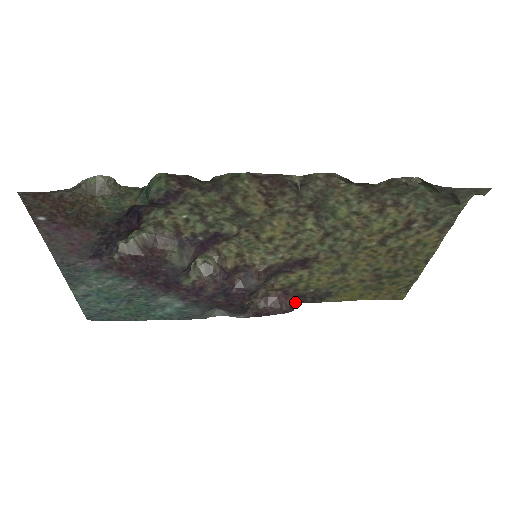
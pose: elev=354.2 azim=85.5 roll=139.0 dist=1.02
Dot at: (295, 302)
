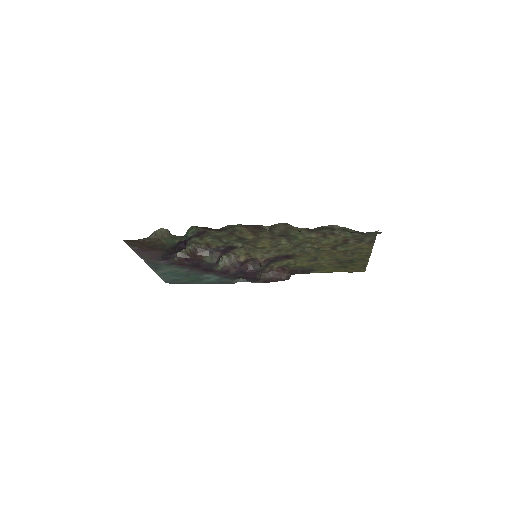
Dot at: (291, 274)
